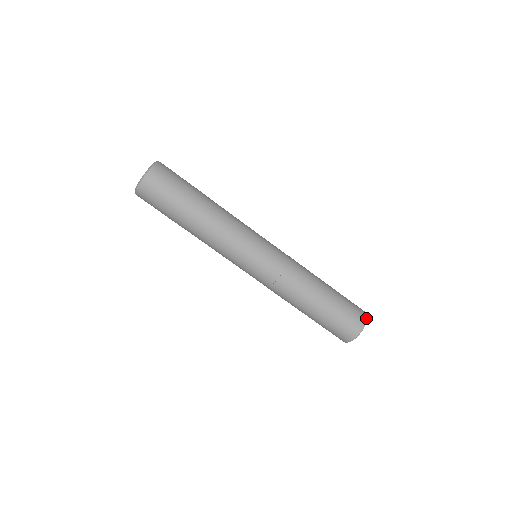
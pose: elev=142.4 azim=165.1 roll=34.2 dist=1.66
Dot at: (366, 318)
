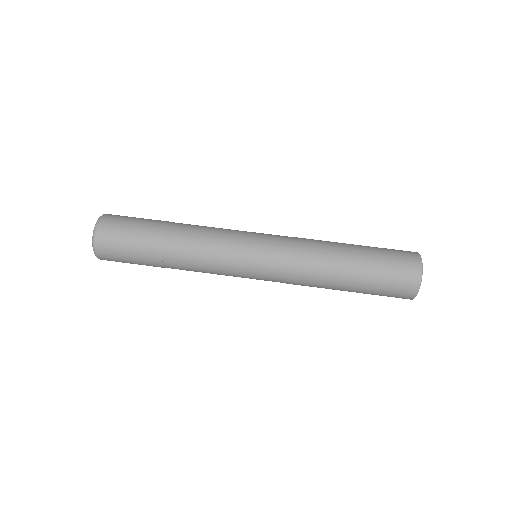
Dot at: (420, 271)
